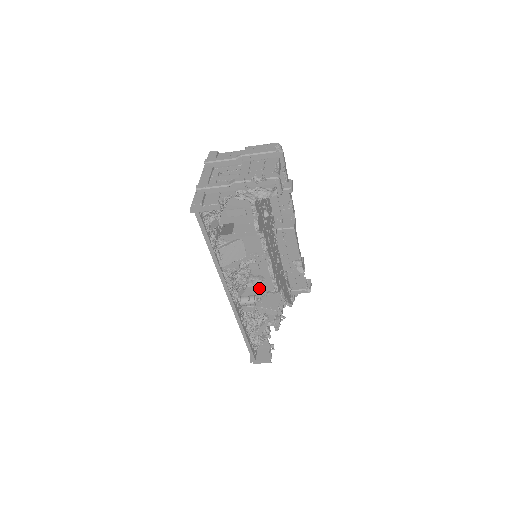
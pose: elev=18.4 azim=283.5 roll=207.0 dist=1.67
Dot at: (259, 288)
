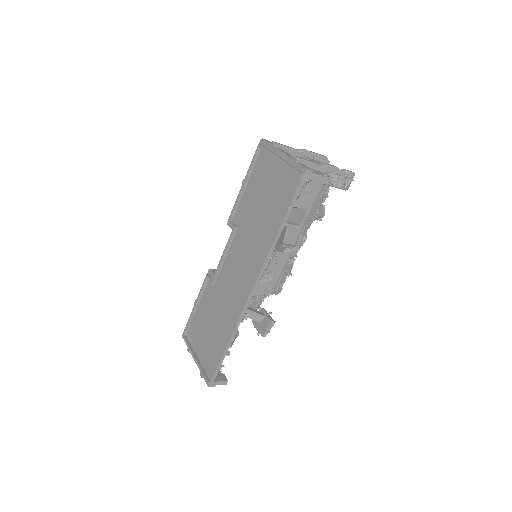
Dot at: (260, 288)
